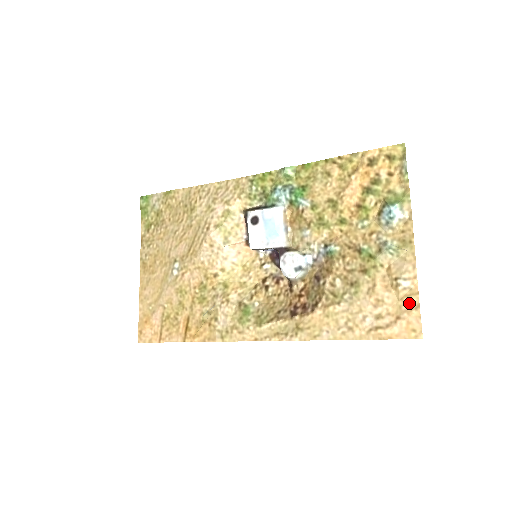
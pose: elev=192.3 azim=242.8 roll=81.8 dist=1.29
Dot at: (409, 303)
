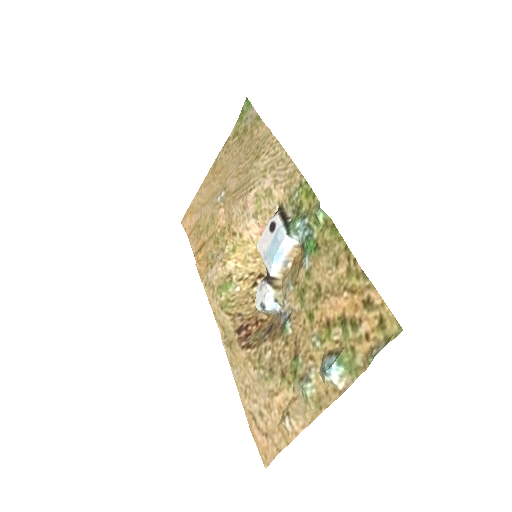
Dot at: (278, 439)
